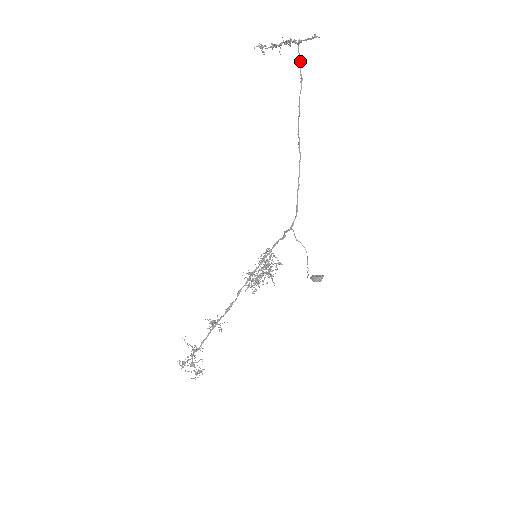
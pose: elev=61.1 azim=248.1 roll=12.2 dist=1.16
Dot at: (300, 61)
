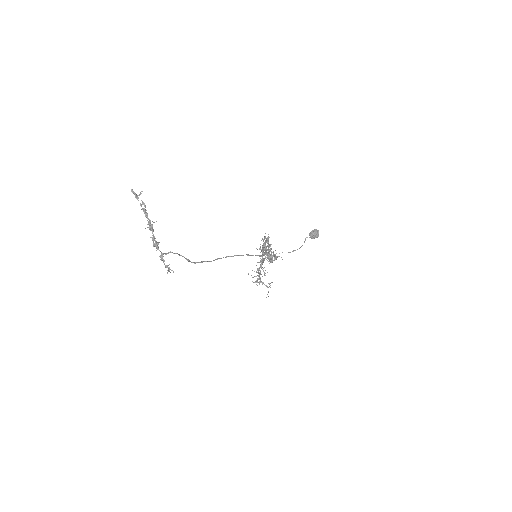
Dot at: occluded
